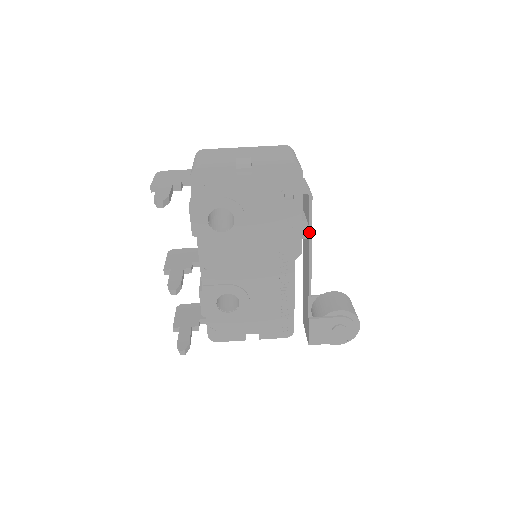
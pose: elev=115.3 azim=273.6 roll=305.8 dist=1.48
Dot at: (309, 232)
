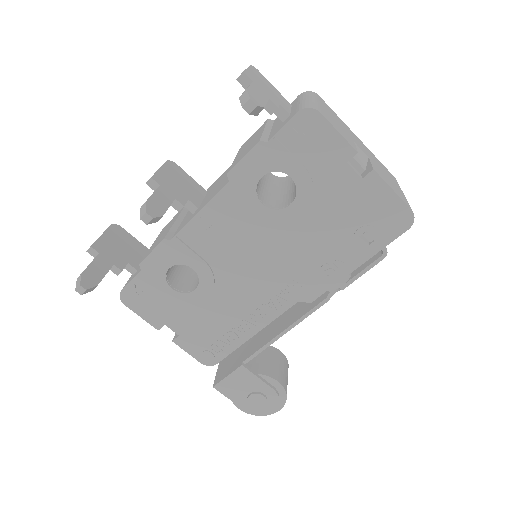
Dot at: (339, 287)
